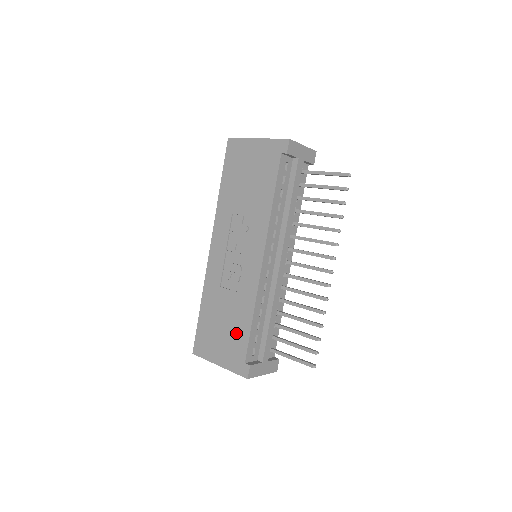
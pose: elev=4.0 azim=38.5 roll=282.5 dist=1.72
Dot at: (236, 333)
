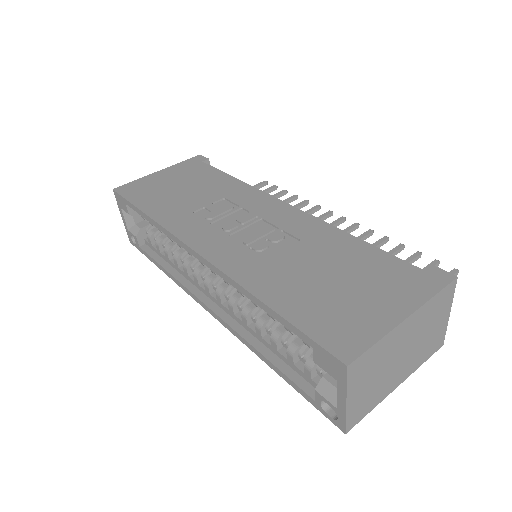
Dot at: (363, 264)
